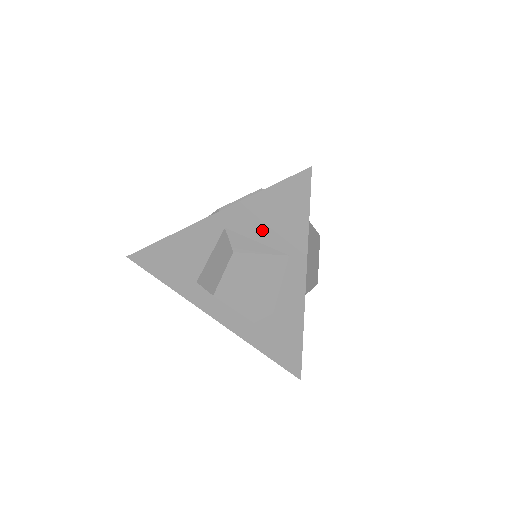
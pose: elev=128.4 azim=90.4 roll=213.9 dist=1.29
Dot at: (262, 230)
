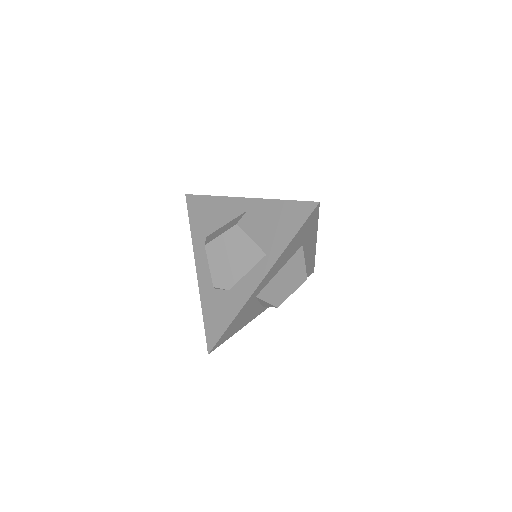
Dot at: (265, 226)
